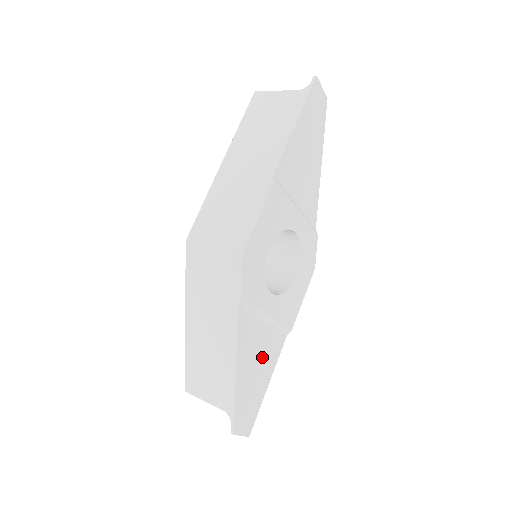
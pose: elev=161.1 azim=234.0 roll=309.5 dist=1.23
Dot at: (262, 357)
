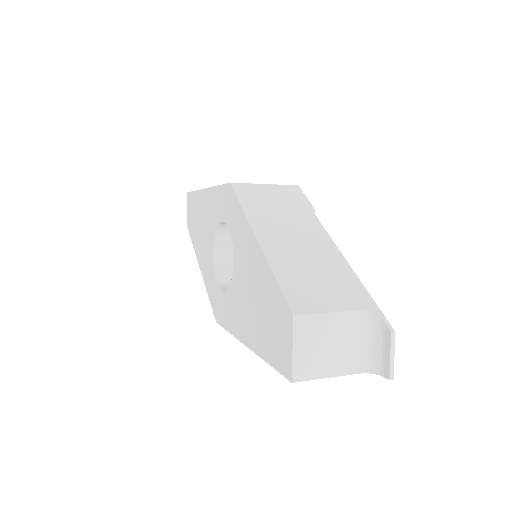
Dot at: occluded
